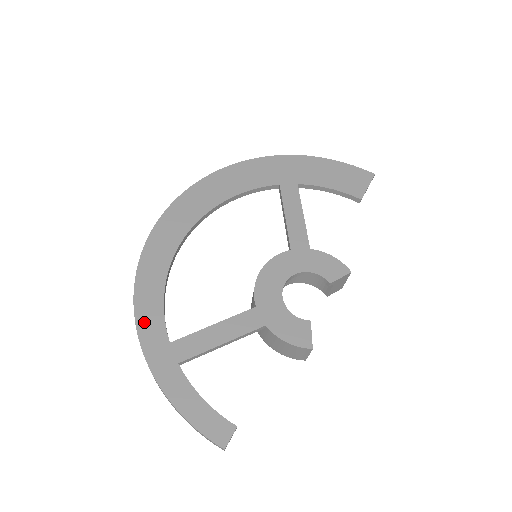
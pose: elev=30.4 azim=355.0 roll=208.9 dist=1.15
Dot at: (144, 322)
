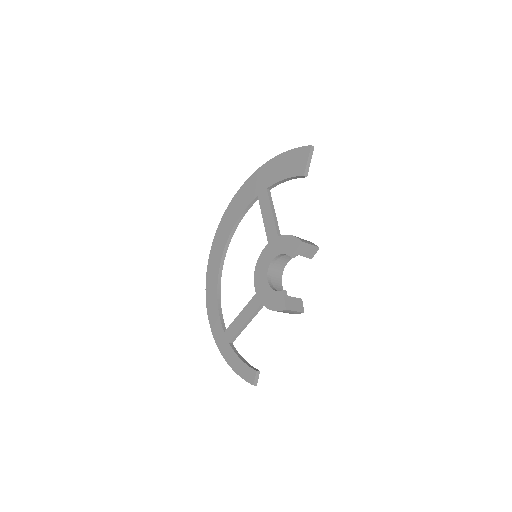
Dot at: (213, 324)
